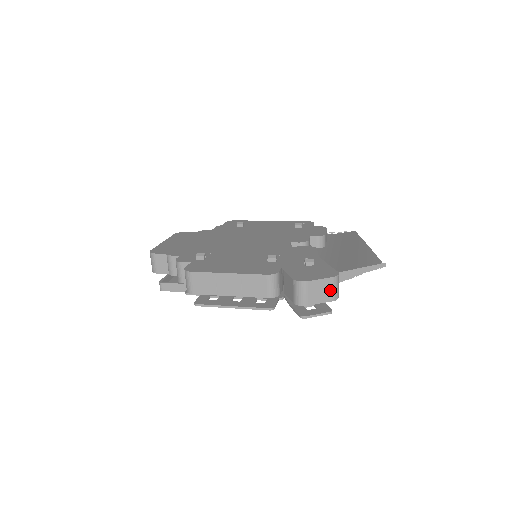
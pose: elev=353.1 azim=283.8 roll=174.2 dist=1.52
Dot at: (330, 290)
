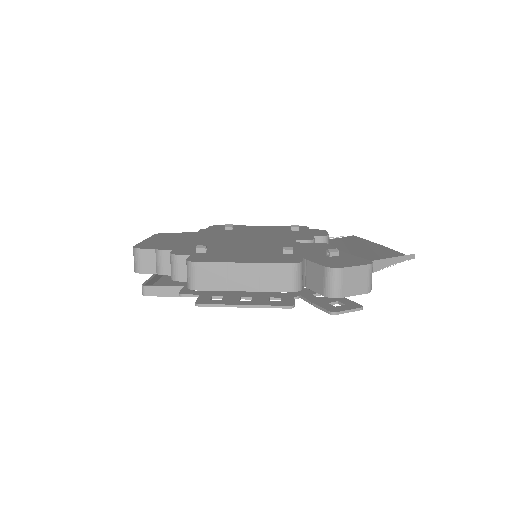
Dot at: (365, 280)
